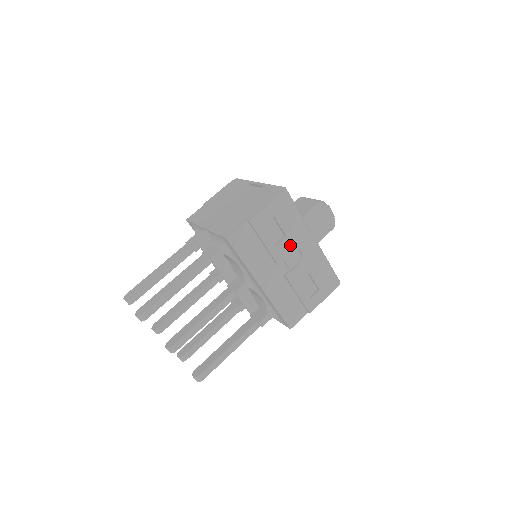
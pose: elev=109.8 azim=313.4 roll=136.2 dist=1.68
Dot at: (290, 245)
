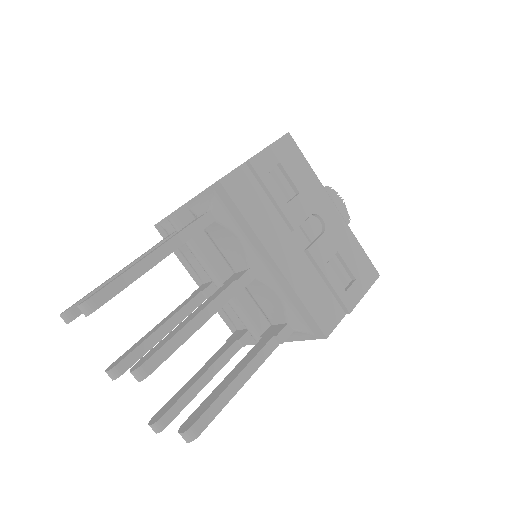
Dot at: (306, 206)
